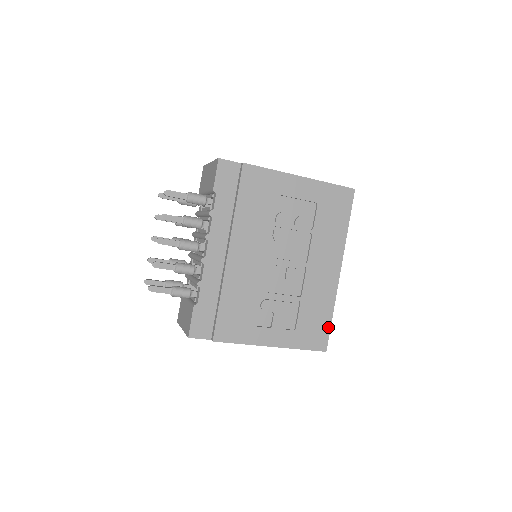
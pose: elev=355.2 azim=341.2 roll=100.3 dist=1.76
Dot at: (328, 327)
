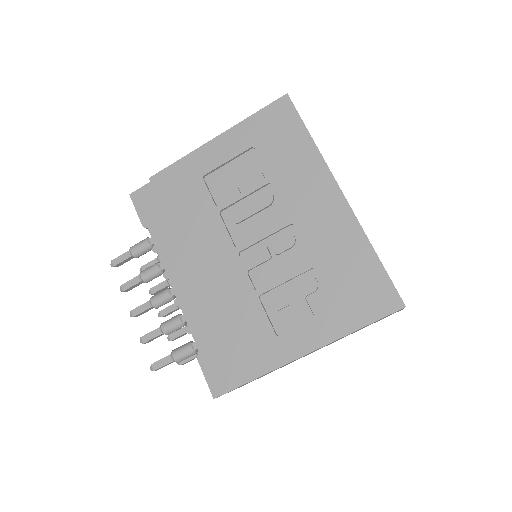
Dot at: (381, 273)
